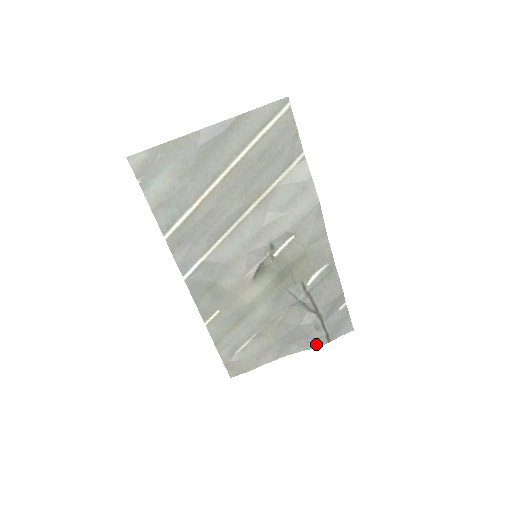
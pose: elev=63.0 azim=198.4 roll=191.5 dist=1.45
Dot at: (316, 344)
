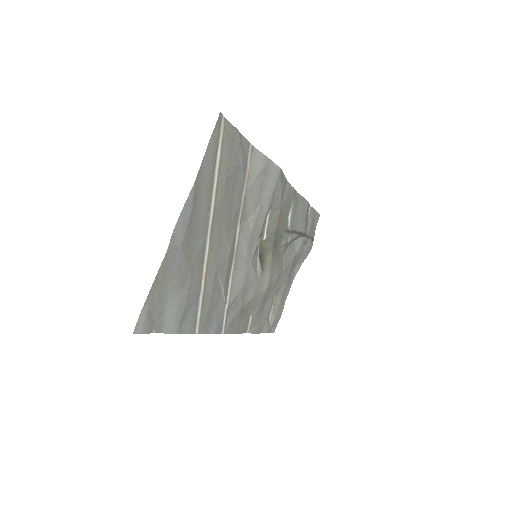
Dot at: (308, 252)
